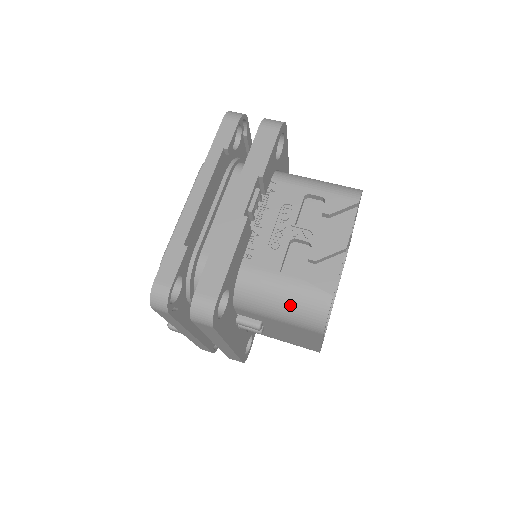
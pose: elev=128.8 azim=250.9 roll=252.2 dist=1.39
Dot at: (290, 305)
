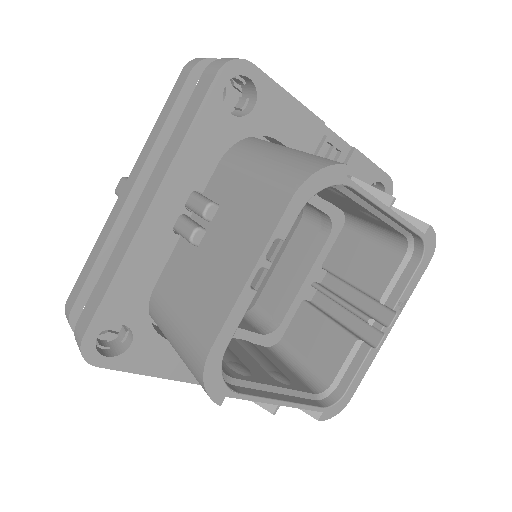
Dot at: (291, 155)
